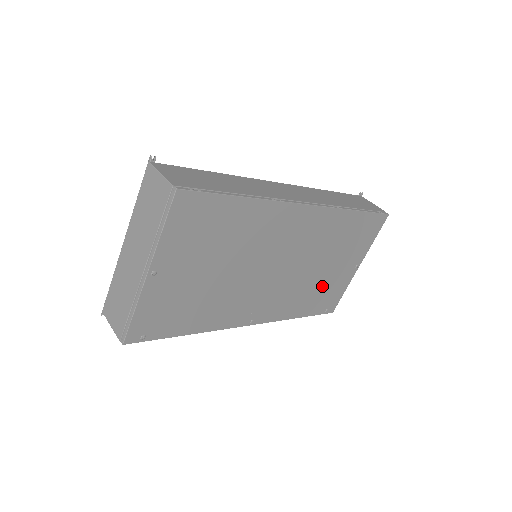
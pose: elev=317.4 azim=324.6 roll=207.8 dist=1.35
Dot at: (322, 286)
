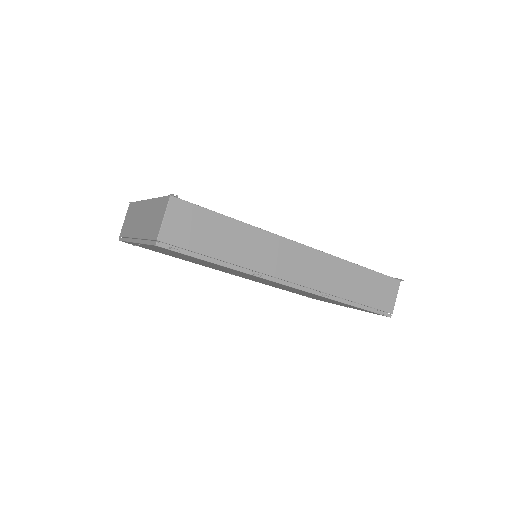
Dot at: occluded
